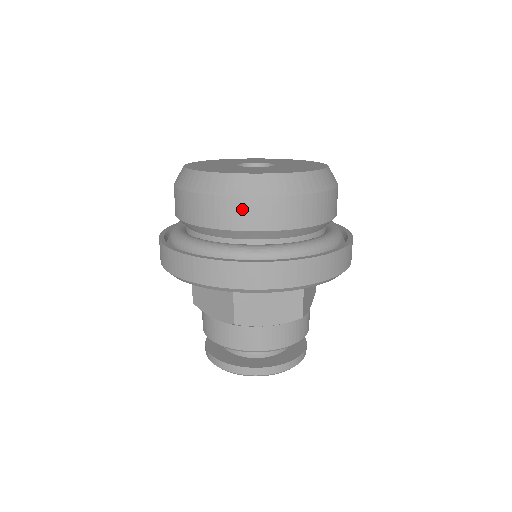
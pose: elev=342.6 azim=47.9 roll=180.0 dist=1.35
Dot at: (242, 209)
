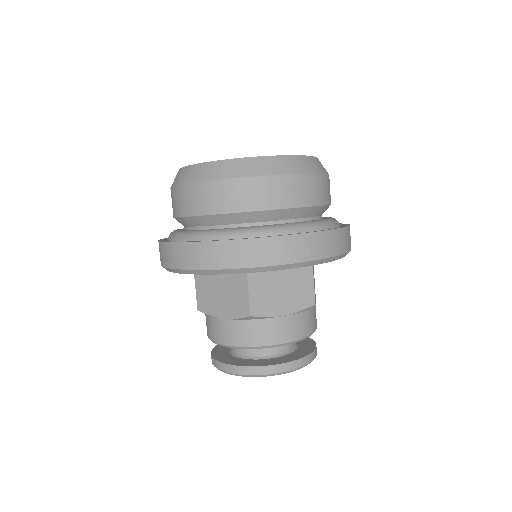
Dot at: (178, 197)
